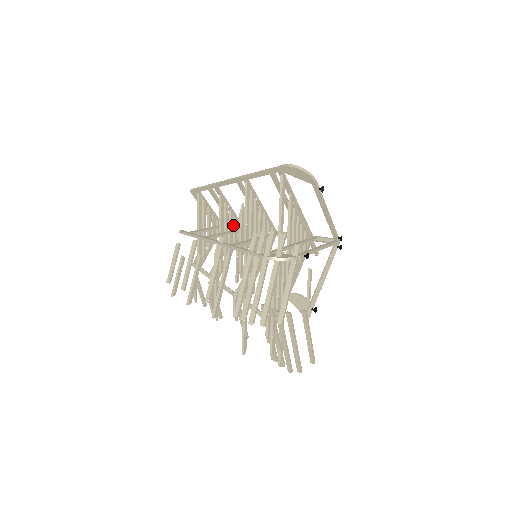
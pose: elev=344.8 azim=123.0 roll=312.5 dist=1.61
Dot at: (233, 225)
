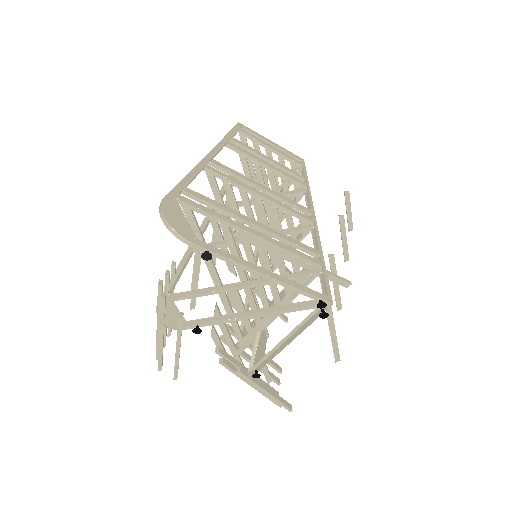
Dot at: (282, 185)
